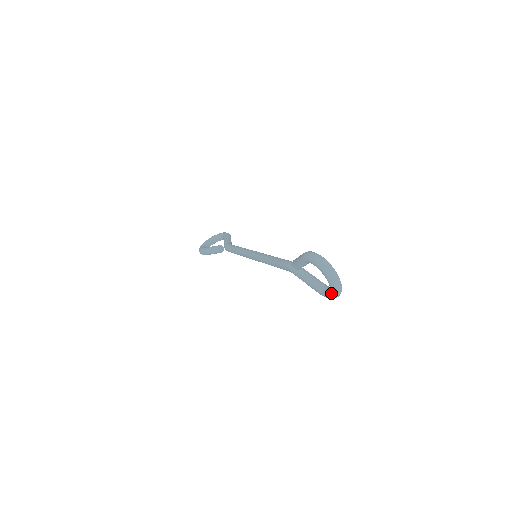
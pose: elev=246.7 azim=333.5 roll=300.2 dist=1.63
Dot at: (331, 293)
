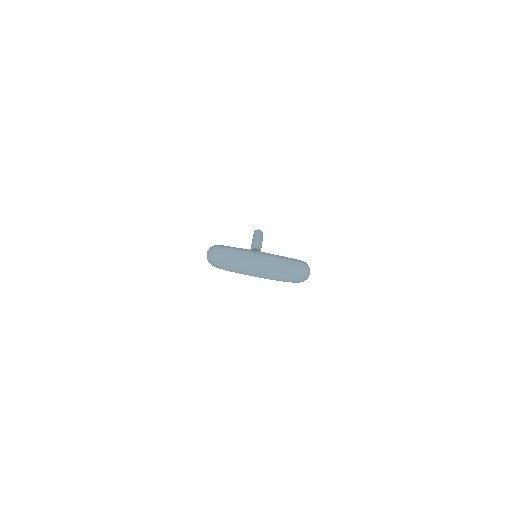
Dot at: occluded
